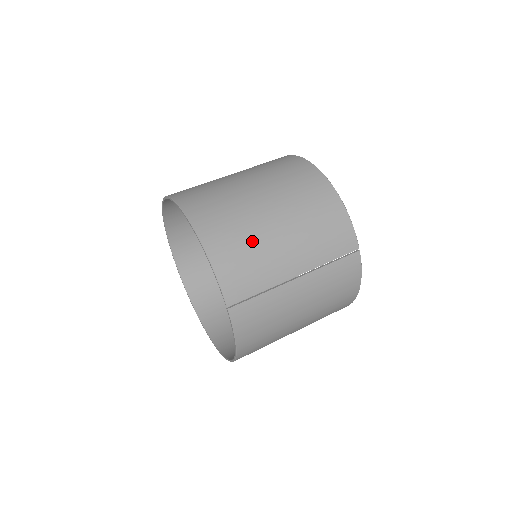
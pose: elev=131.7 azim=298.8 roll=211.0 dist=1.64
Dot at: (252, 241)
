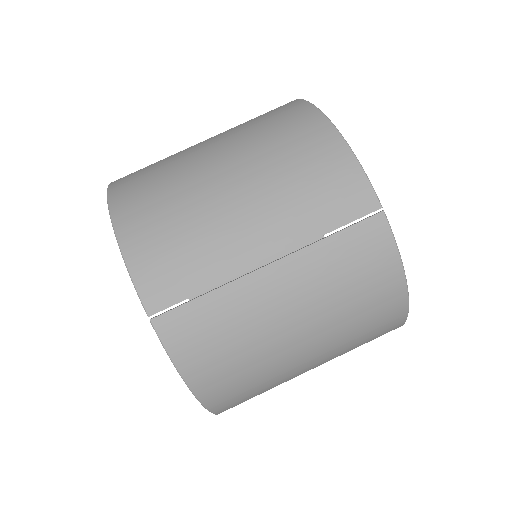
Dot at: (187, 212)
